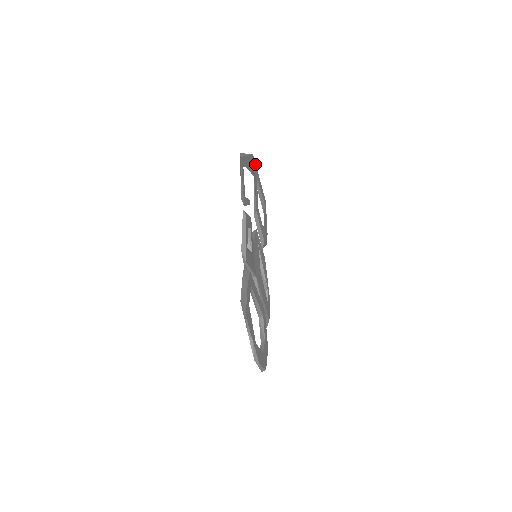
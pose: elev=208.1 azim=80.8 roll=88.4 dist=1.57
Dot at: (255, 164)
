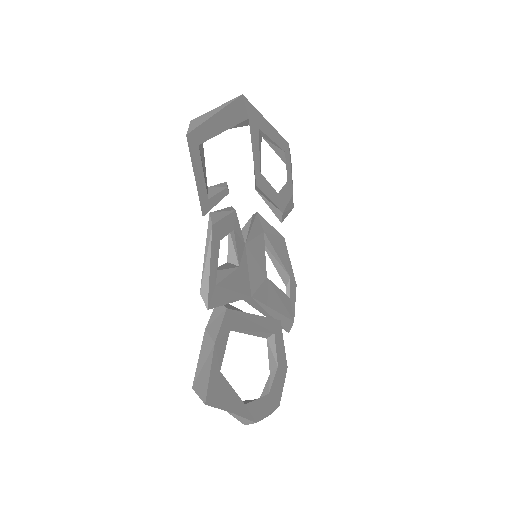
Dot at: (251, 106)
